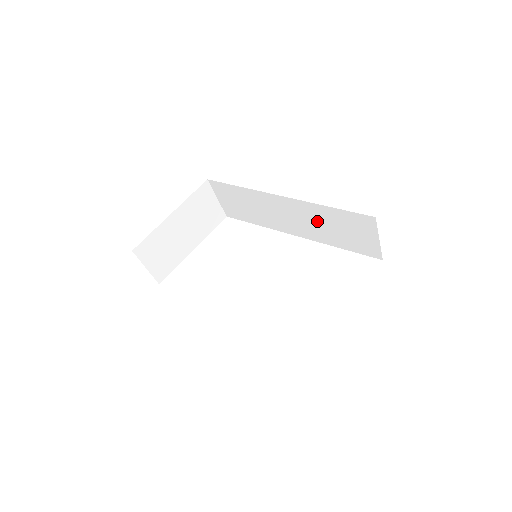
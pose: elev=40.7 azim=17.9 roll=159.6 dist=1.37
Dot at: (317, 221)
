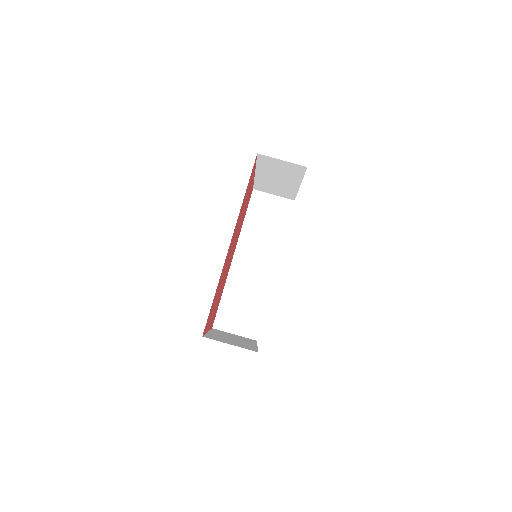
Dot at: (258, 237)
